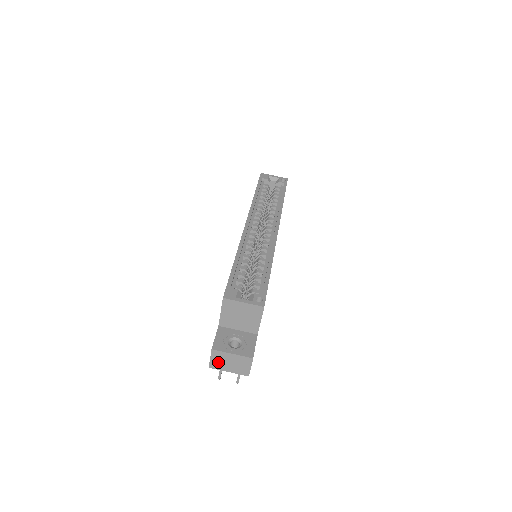
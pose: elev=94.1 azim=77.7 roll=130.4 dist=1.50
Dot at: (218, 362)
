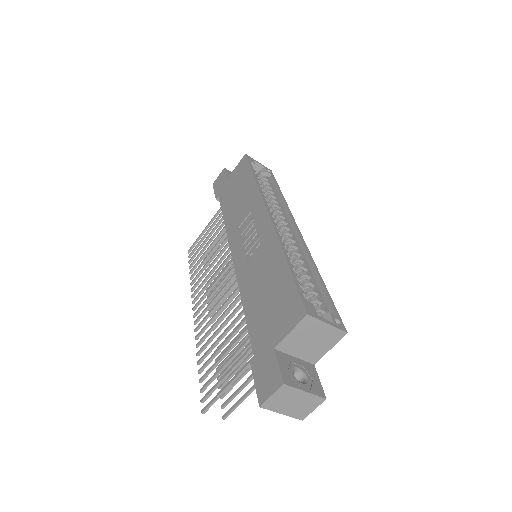
Dot at: (278, 401)
